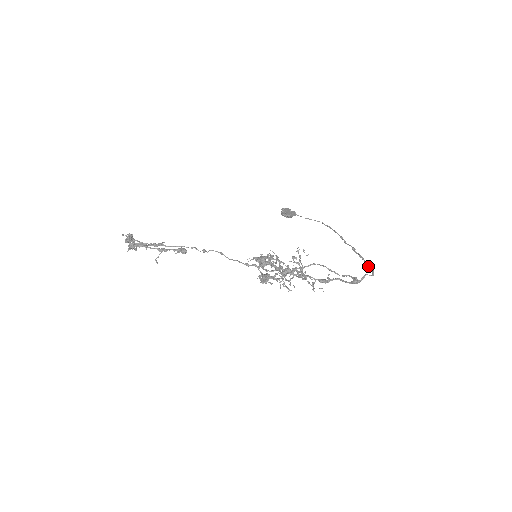
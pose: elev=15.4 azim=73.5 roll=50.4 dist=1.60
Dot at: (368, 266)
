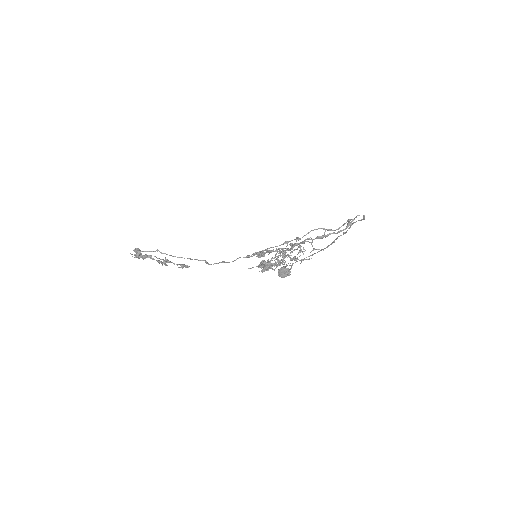
Dot at: (359, 220)
